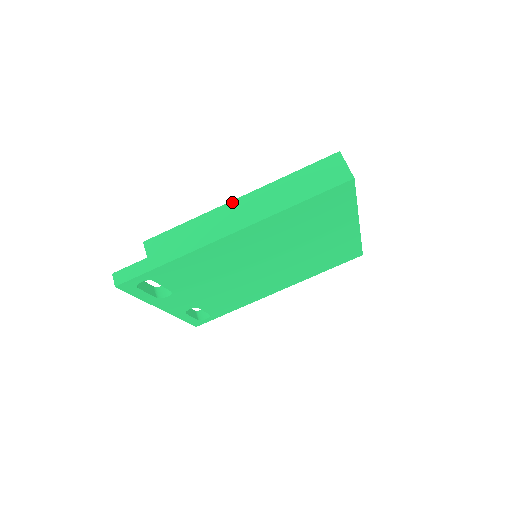
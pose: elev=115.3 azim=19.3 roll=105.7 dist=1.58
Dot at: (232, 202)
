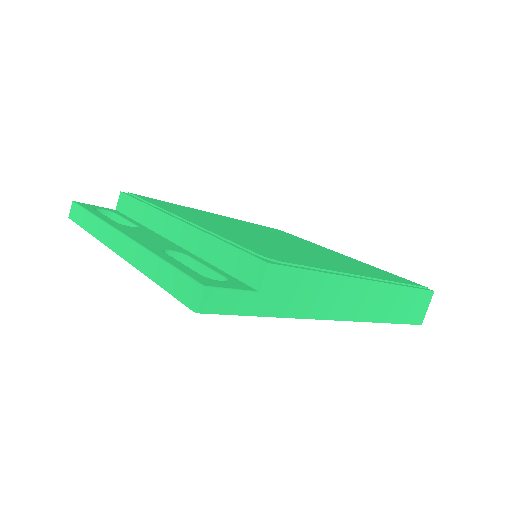
Dot at: (364, 281)
